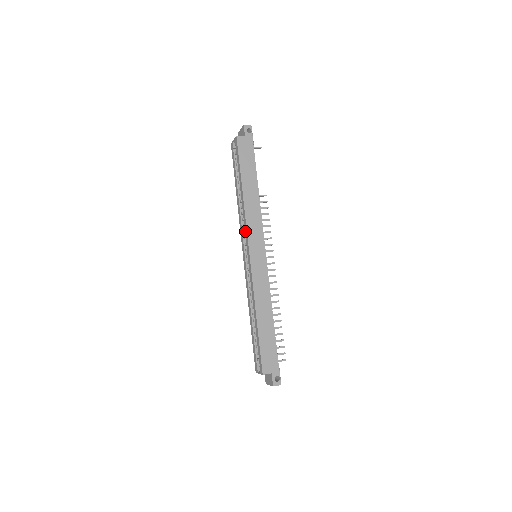
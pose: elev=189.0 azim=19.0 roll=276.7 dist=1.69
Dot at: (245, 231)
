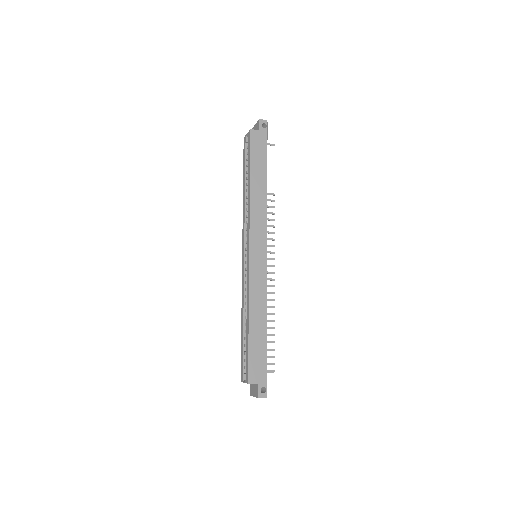
Dot at: (248, 228)
